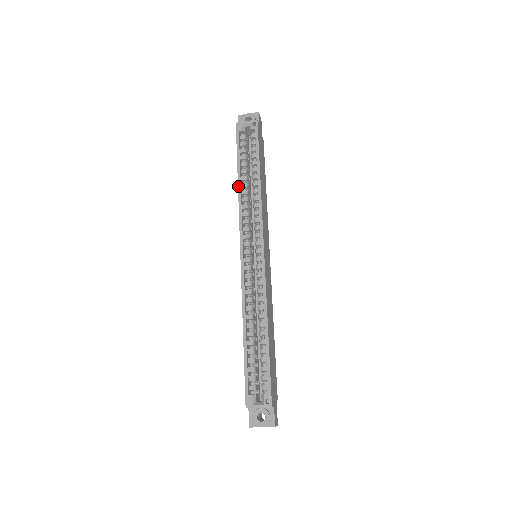
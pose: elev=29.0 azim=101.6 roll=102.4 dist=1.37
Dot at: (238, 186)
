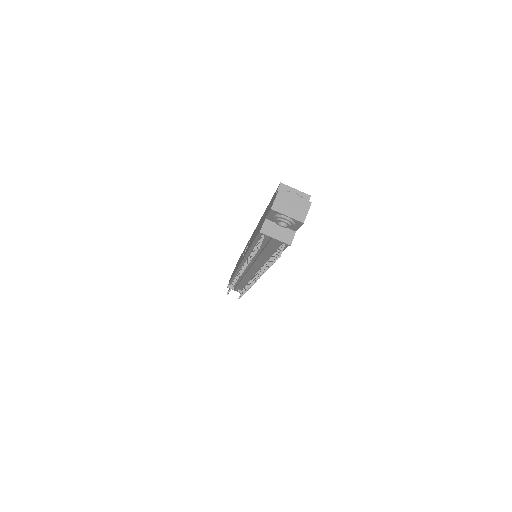
Dot at: occluded
